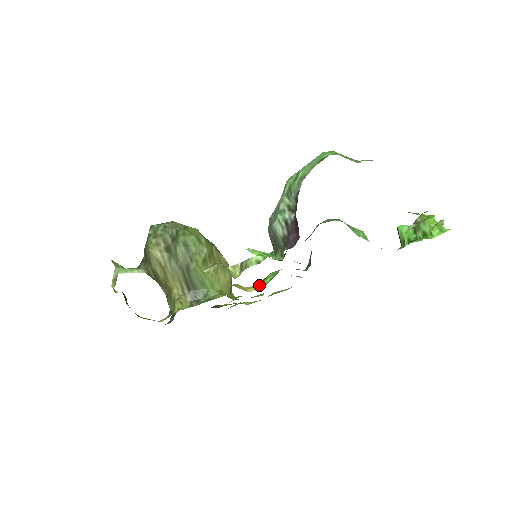
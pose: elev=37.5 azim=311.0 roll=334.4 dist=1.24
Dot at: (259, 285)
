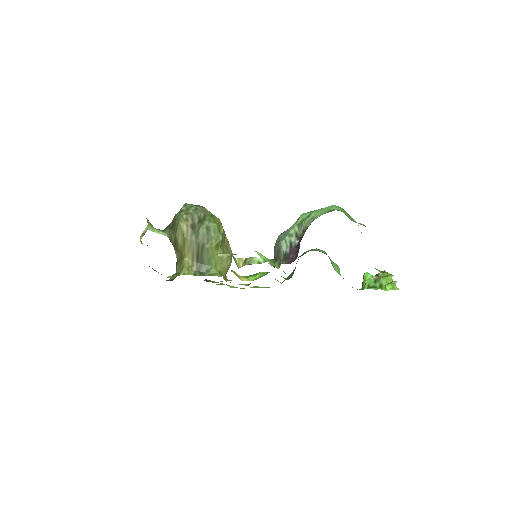
Dot at: (250, 278)
